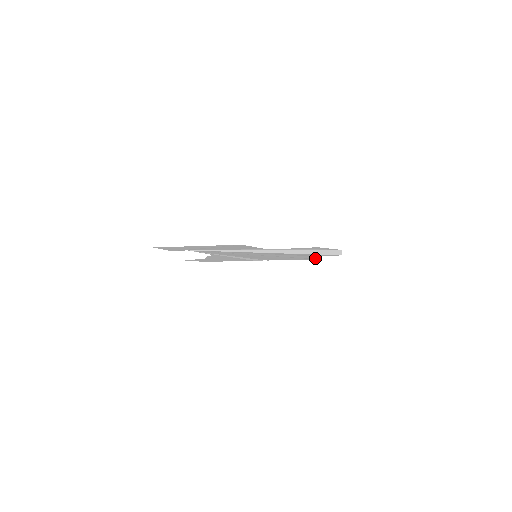
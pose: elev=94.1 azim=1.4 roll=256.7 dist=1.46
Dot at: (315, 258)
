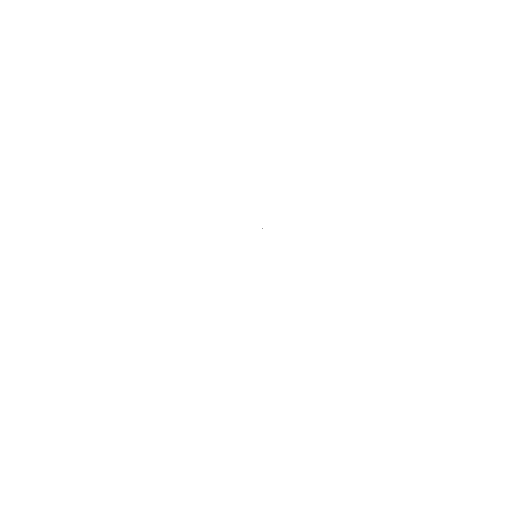
Dot at: occluded
